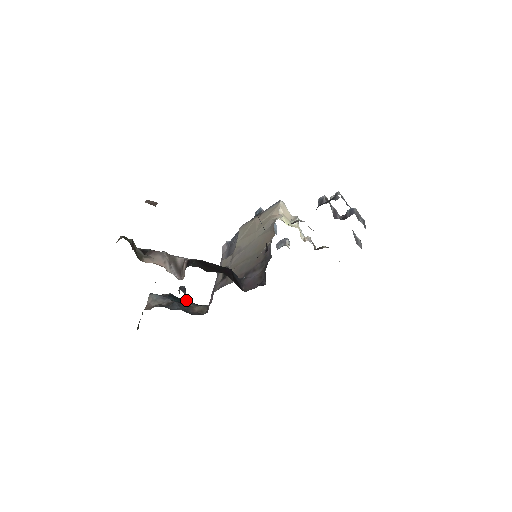
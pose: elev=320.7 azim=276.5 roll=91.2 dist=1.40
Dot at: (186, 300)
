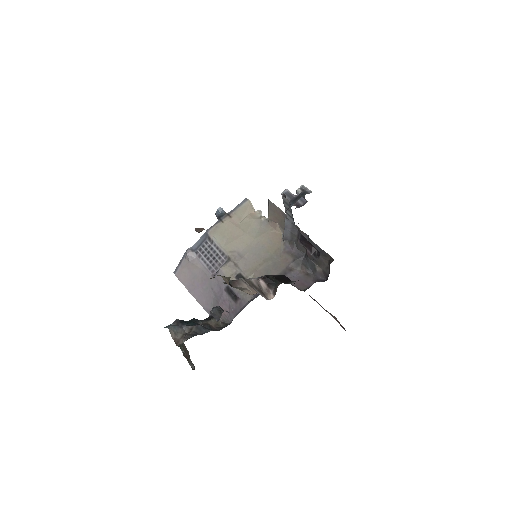
Dot at: (196, 320)
